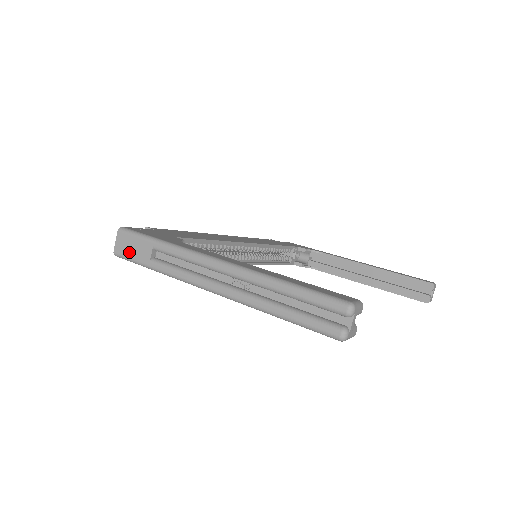
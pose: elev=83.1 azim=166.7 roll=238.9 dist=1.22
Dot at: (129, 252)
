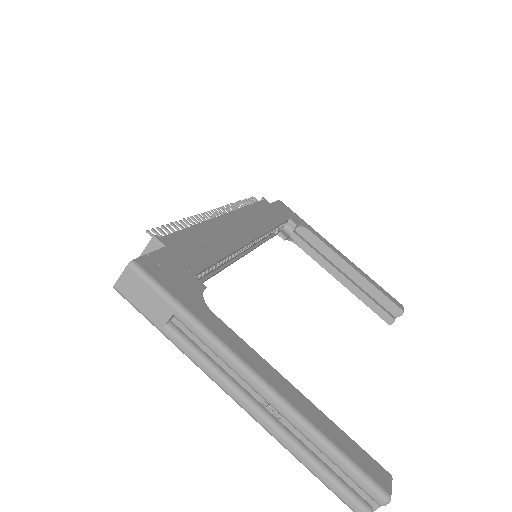
Dot at: (137, 300)
